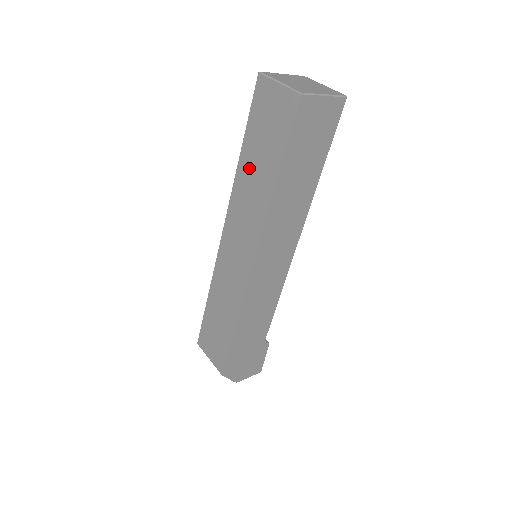
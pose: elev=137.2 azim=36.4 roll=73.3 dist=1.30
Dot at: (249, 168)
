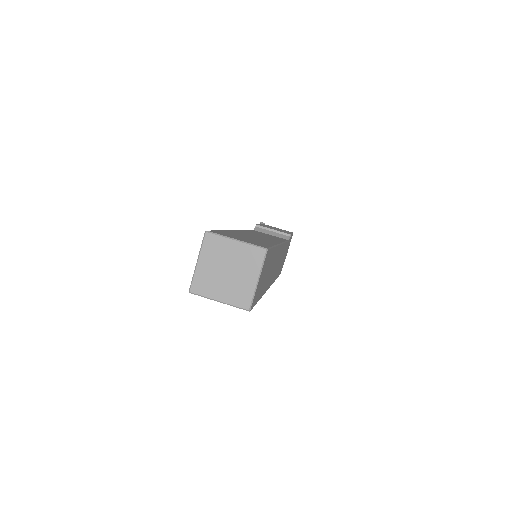
Dot at: occluded
